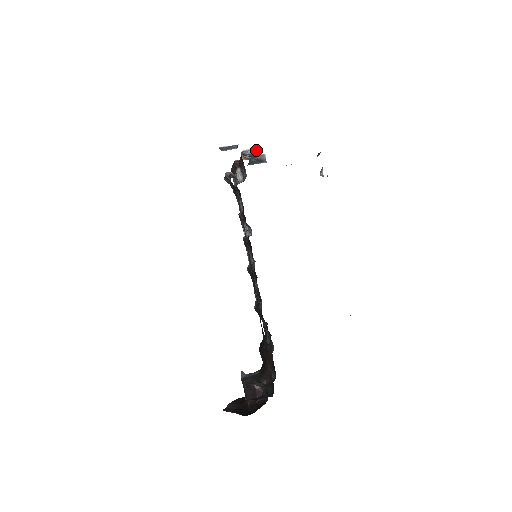
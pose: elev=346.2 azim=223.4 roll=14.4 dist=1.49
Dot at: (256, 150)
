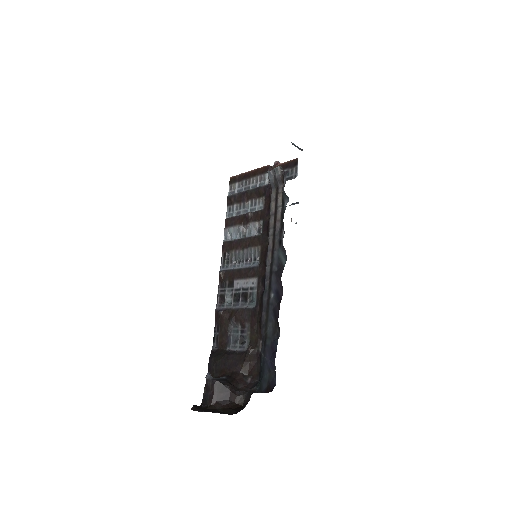
Dot at: occluded
